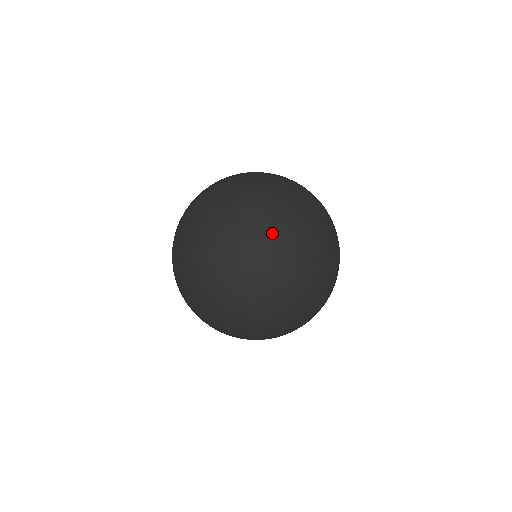
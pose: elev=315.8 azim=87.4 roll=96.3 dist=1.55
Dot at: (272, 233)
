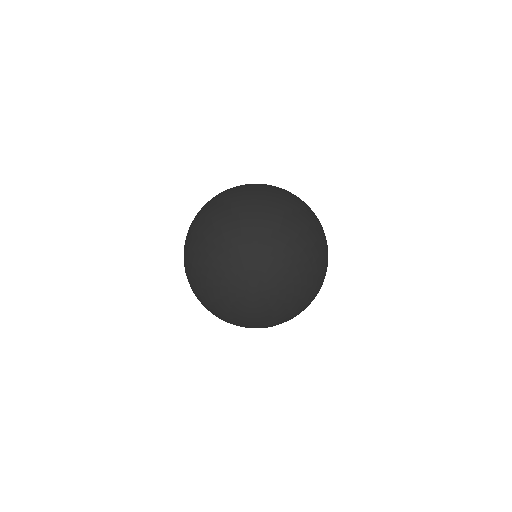
Dot at: (265, 208)
